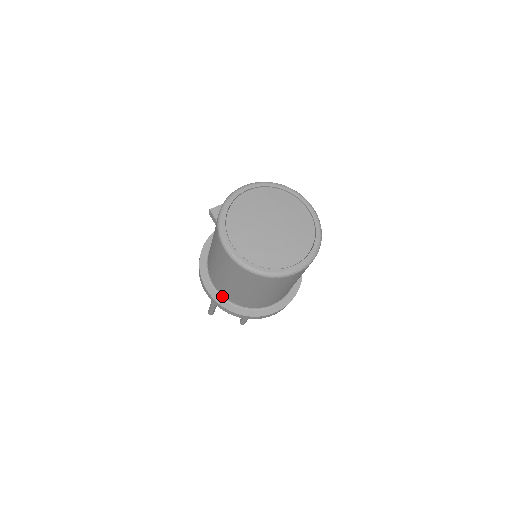
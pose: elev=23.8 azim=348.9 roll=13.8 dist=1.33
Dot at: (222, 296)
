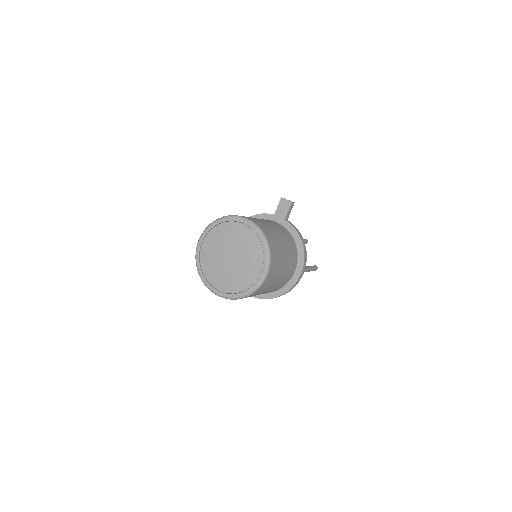
Dot at: occluded
